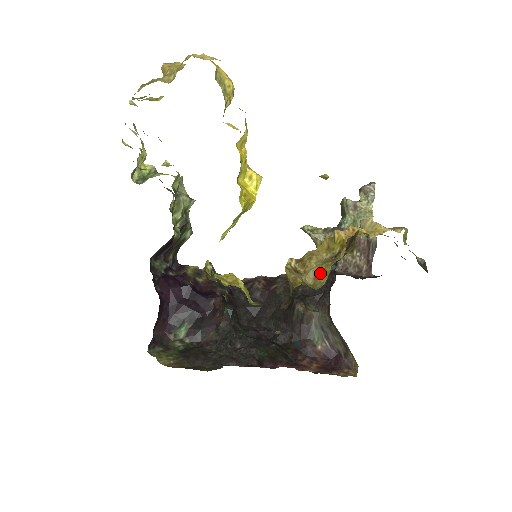
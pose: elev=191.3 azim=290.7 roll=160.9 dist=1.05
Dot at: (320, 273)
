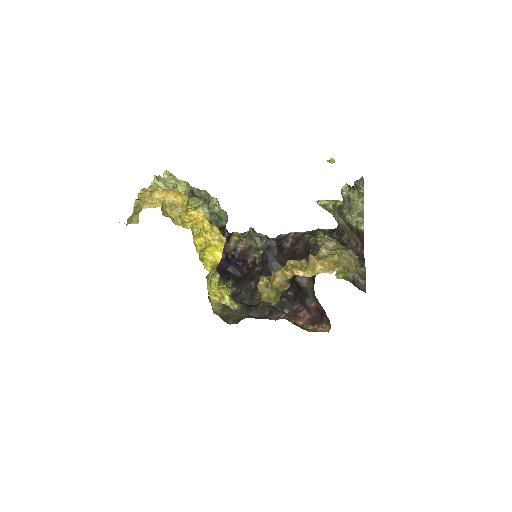
Dot at: (278, 292)
